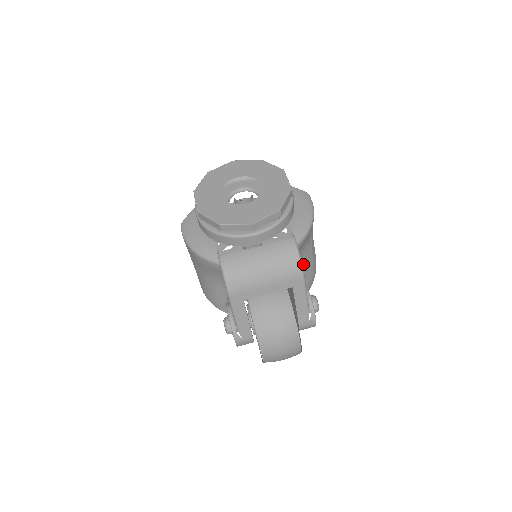
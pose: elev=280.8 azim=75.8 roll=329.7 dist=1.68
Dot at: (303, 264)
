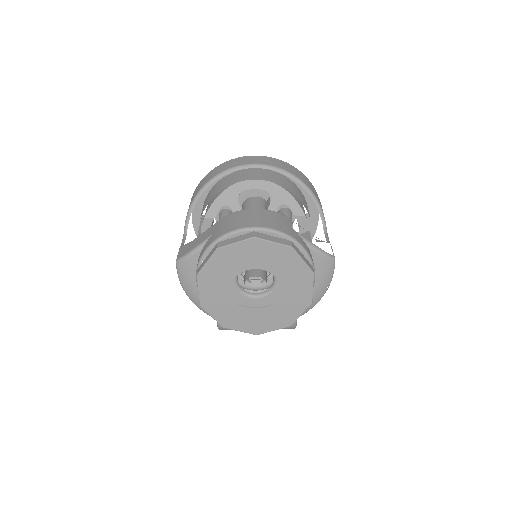
Dot at: occluded
